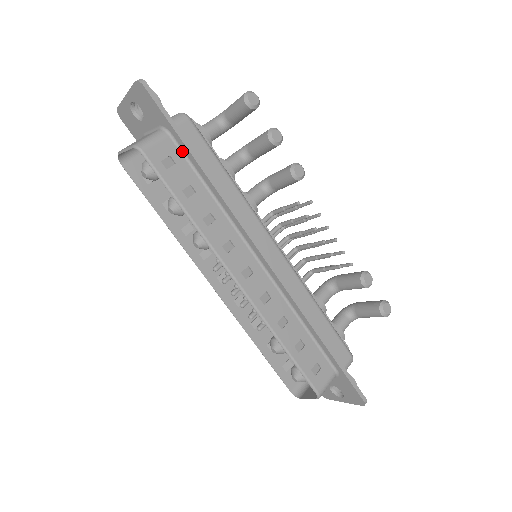
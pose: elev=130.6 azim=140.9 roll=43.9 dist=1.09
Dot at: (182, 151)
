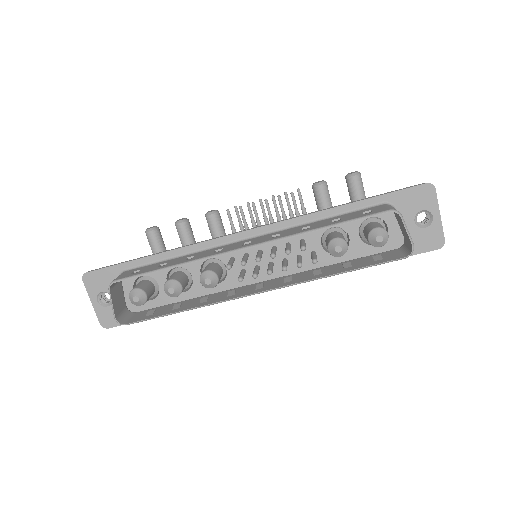
Dot at: (139, 267)
